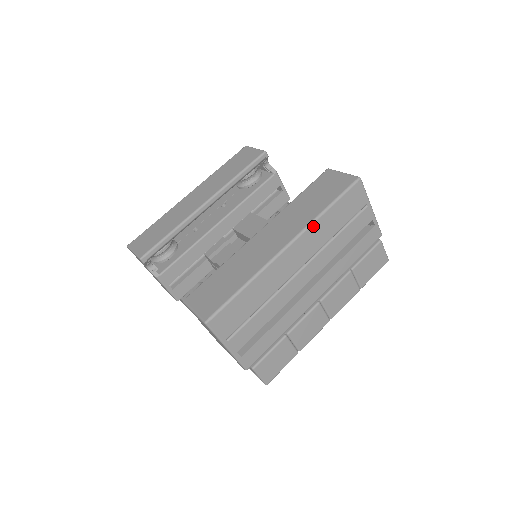
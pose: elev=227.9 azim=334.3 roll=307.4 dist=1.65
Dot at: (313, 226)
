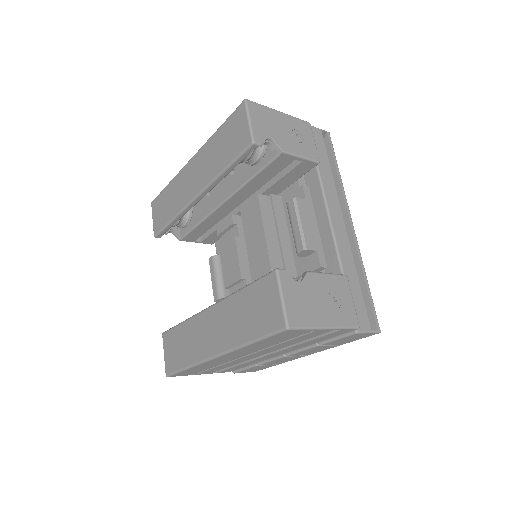
Dot at: (239, 349)
